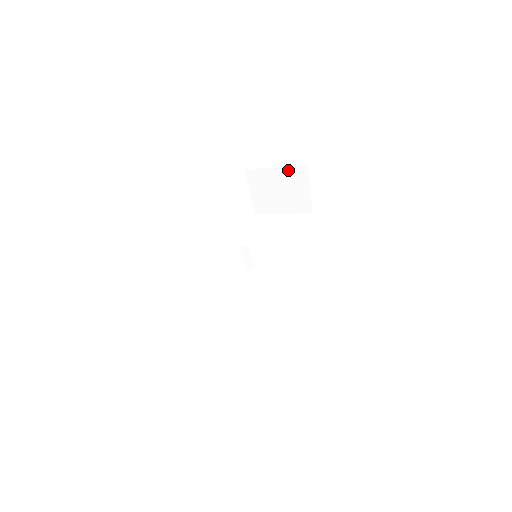
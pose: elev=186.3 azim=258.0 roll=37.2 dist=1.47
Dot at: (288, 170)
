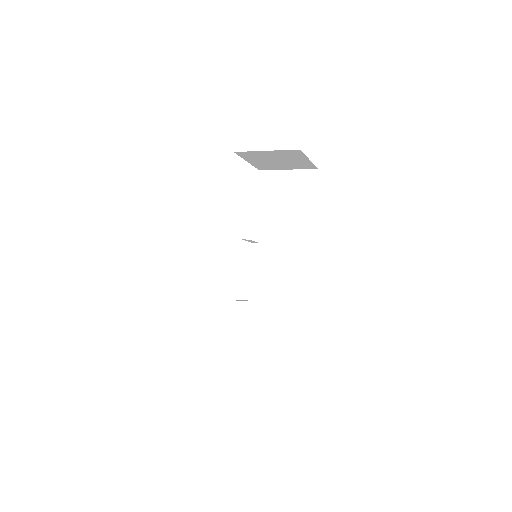
Dot at: (280, 152)
